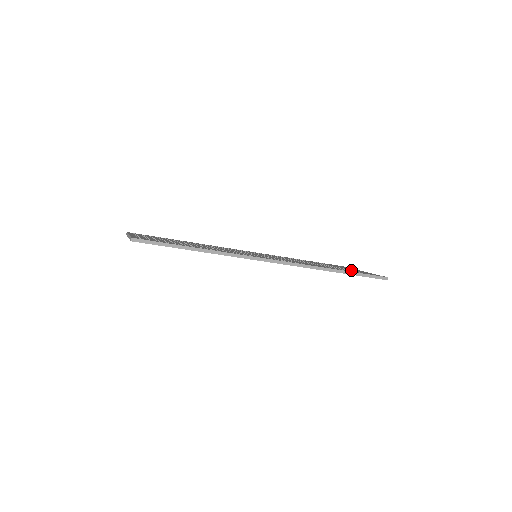
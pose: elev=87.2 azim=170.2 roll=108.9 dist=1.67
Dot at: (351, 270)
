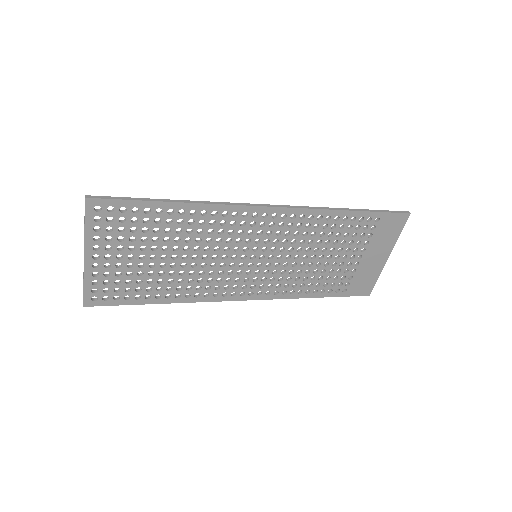
Dot at: occluded
